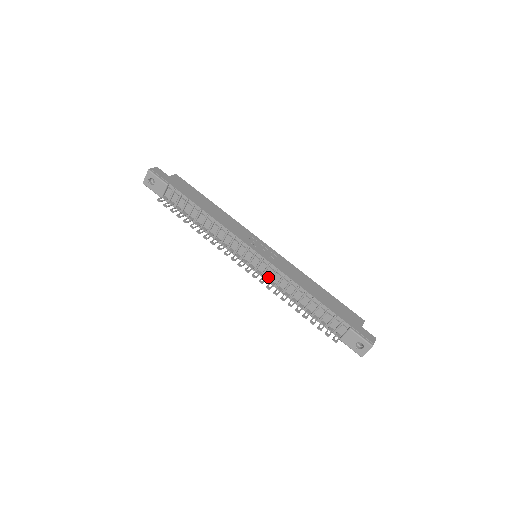
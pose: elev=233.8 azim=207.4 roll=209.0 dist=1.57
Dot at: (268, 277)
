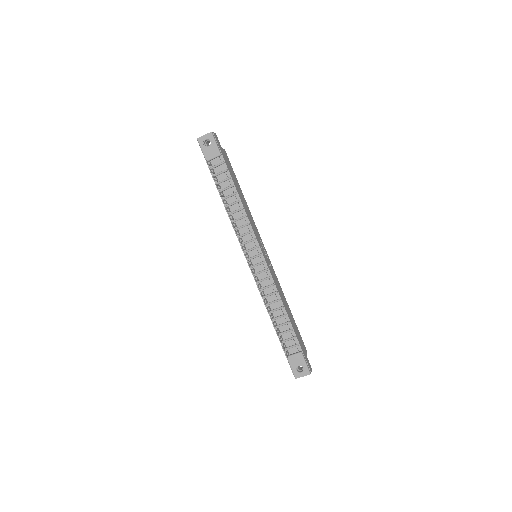
Dot at: (259, 278)
